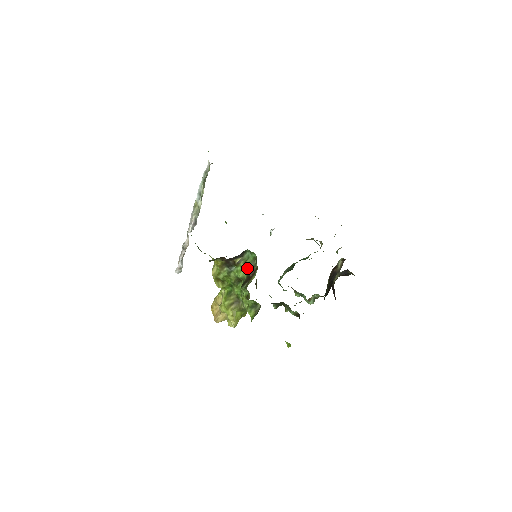
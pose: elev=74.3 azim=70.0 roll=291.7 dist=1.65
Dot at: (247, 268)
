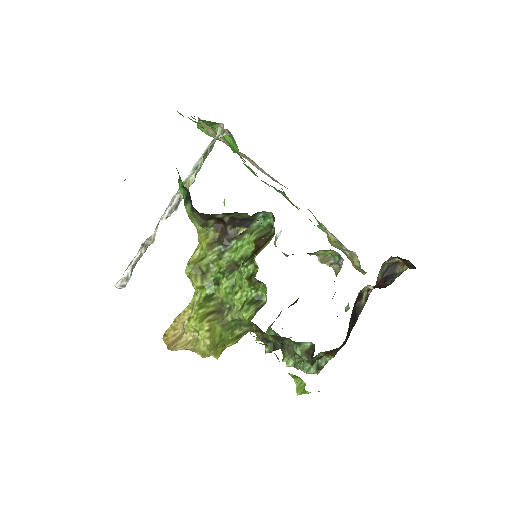
Dot at: (257, 235)
